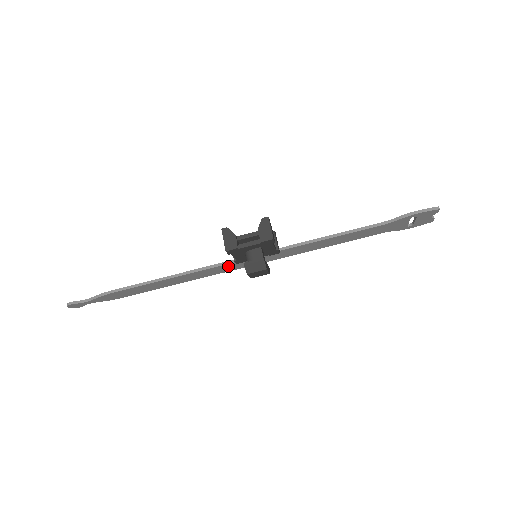
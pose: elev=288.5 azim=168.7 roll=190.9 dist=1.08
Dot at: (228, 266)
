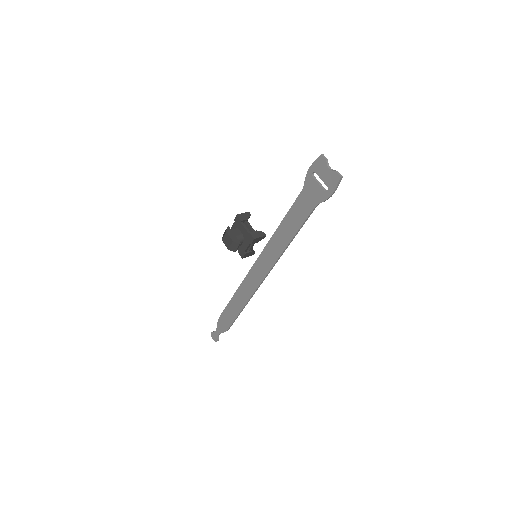
Dot at: (252, 276)
